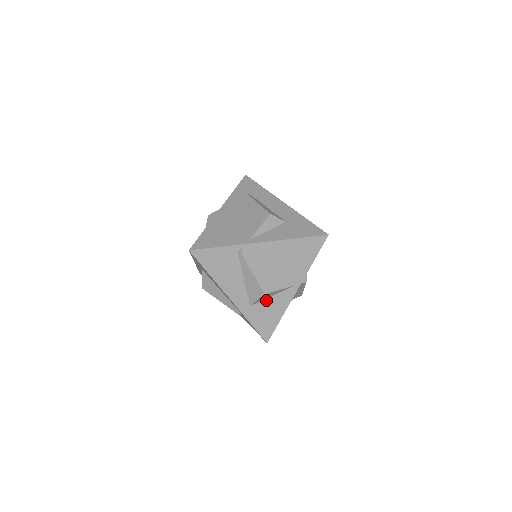
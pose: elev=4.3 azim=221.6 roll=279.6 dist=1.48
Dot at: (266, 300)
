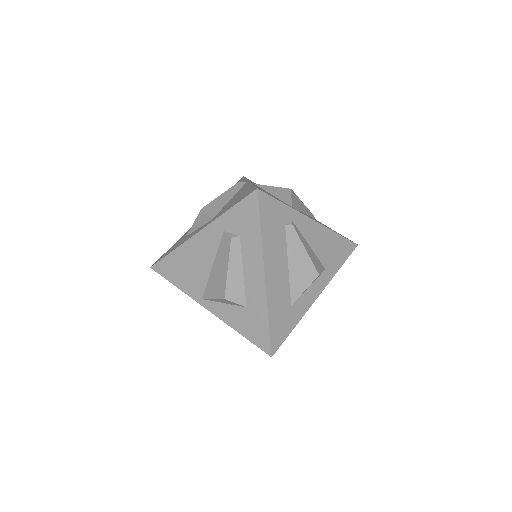
Dot at: occluded
